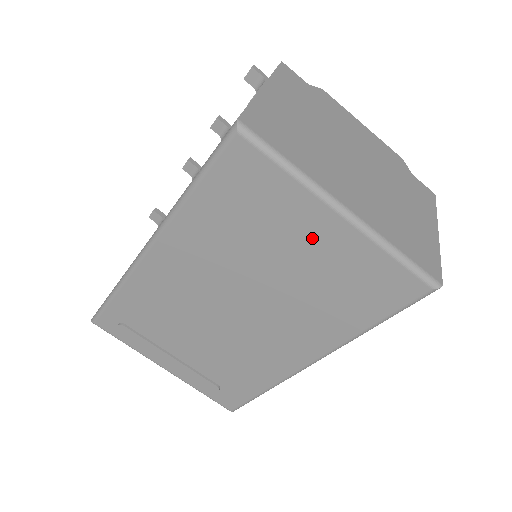
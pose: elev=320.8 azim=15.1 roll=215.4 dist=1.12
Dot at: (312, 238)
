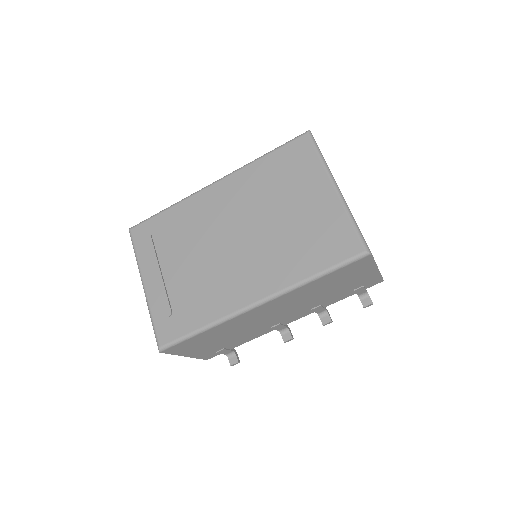
Dot at: (312, 198)
